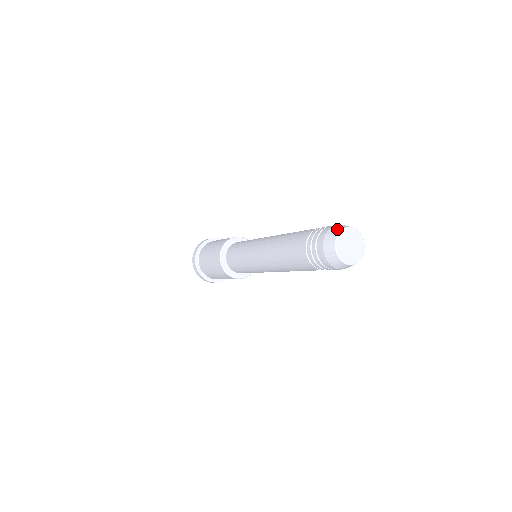
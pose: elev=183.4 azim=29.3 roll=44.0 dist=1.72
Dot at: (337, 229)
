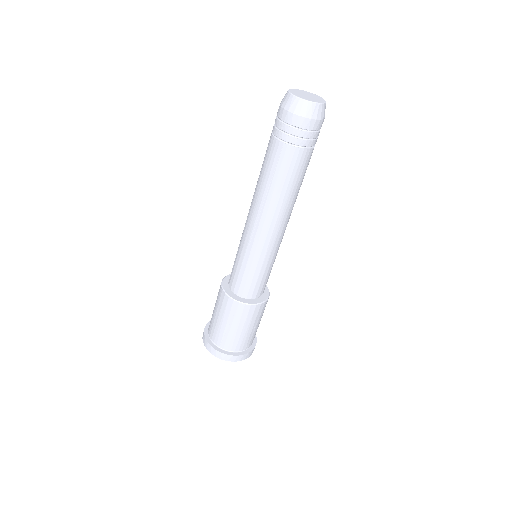
Dot at: occluded
